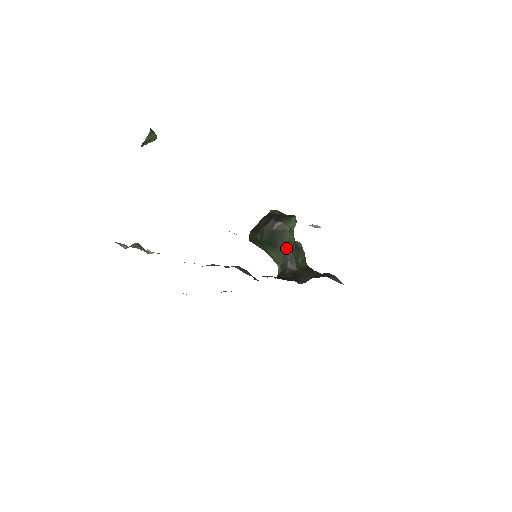
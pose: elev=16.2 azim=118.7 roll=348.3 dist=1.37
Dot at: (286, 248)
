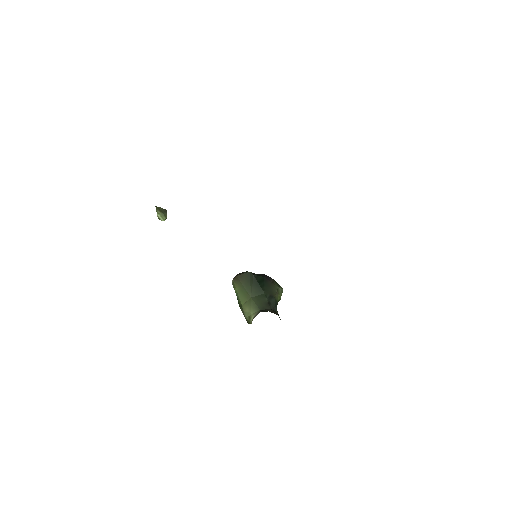
Dot at: (271, 299)
